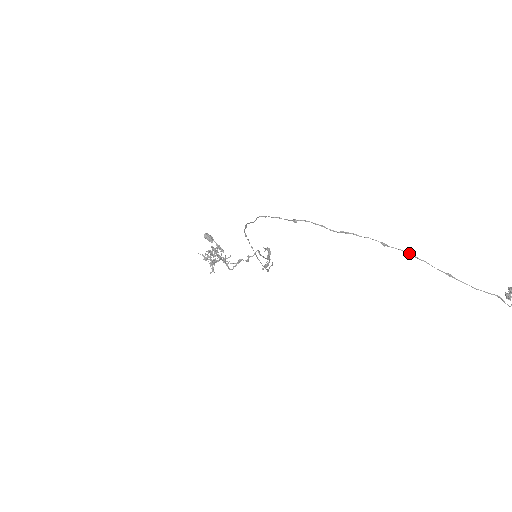
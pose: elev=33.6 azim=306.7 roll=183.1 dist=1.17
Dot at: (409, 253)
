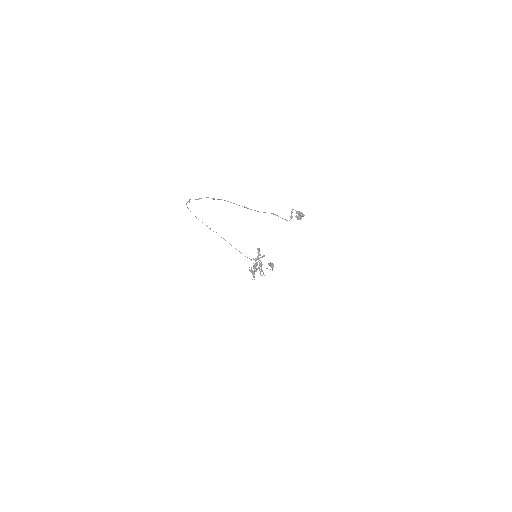
Dot at: (224, 200)
